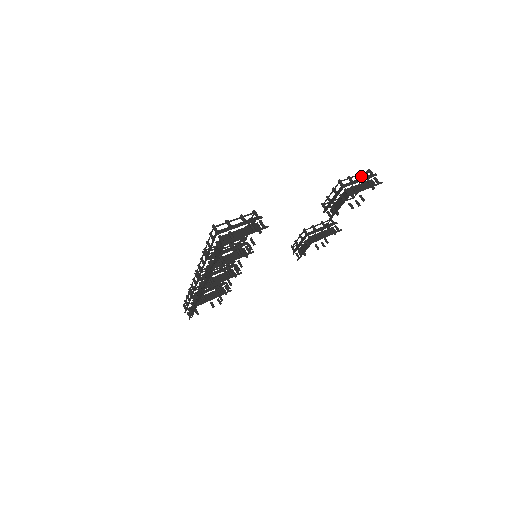
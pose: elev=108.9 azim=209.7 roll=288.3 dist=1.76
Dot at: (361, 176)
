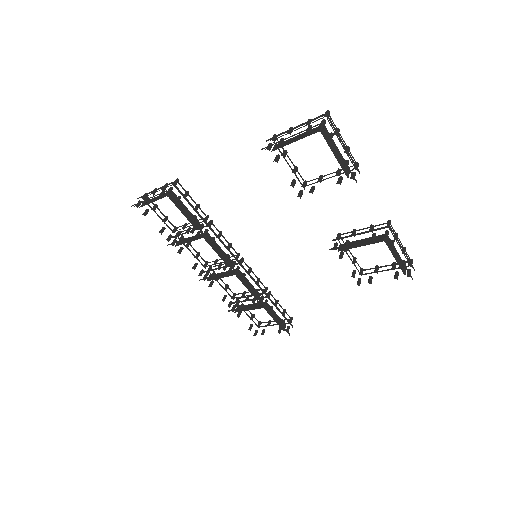
Dot at: occluded
